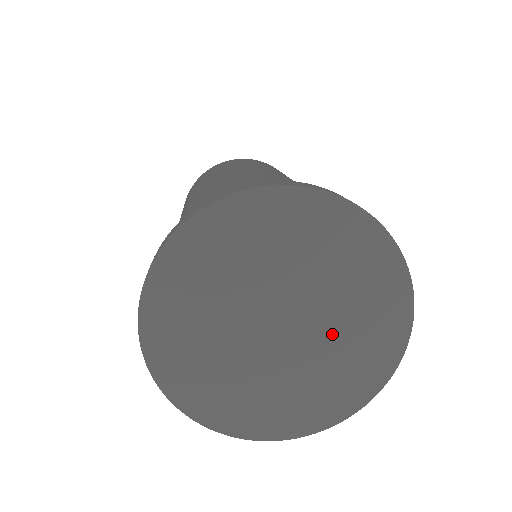
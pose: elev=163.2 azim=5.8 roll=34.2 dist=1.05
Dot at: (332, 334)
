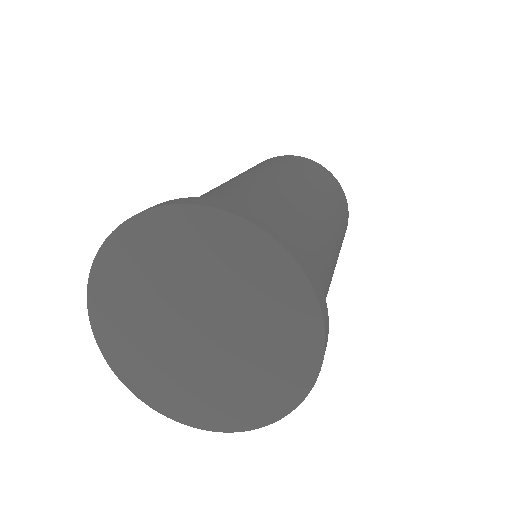
Dot at: (246, 341)
